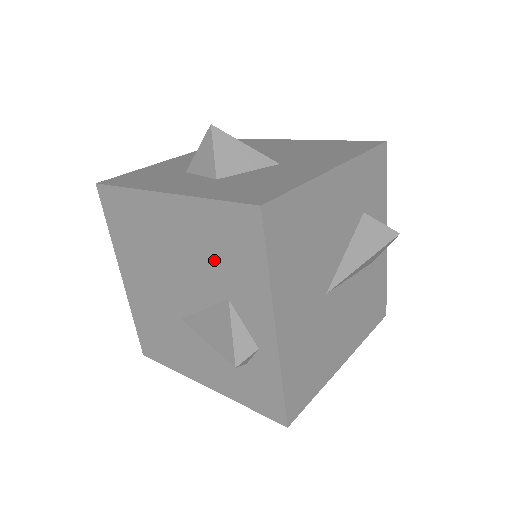
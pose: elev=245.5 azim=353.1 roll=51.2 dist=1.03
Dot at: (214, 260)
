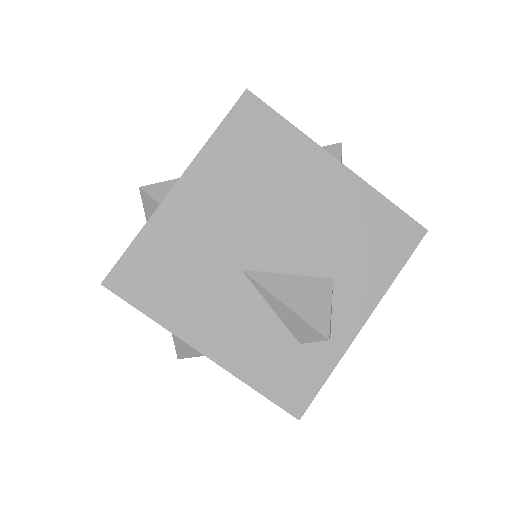
Dot at: (347, 241)
